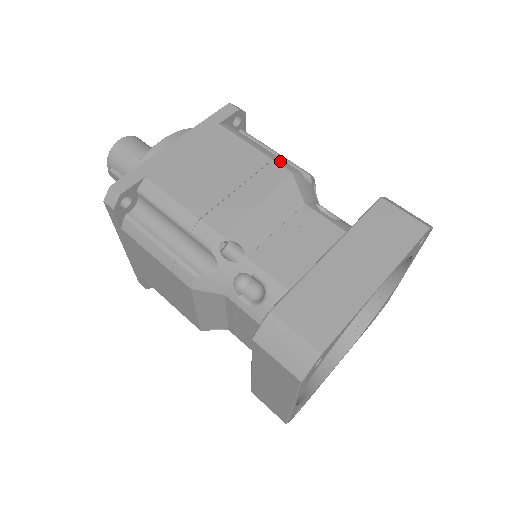
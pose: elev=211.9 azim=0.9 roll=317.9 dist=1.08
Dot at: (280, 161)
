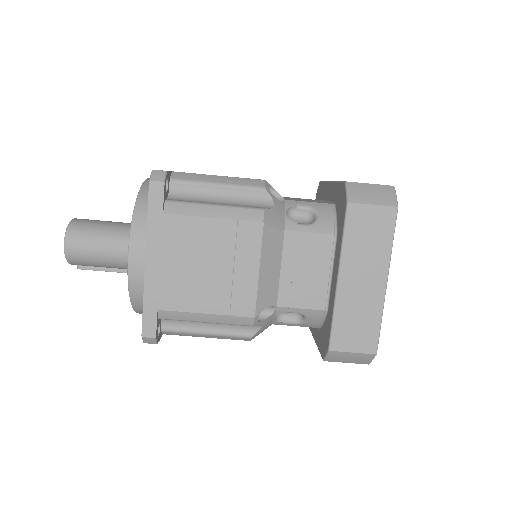
Dot at: (243, 215)
